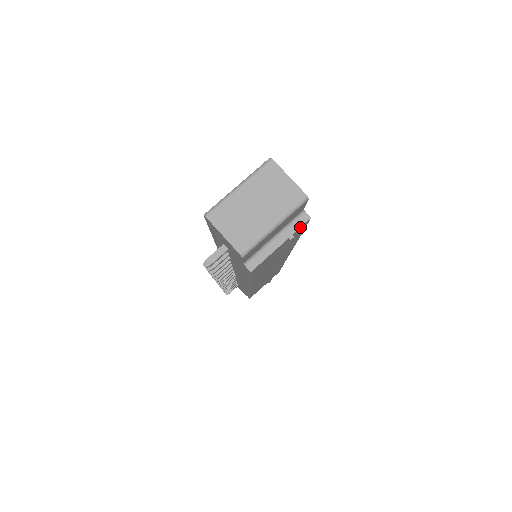
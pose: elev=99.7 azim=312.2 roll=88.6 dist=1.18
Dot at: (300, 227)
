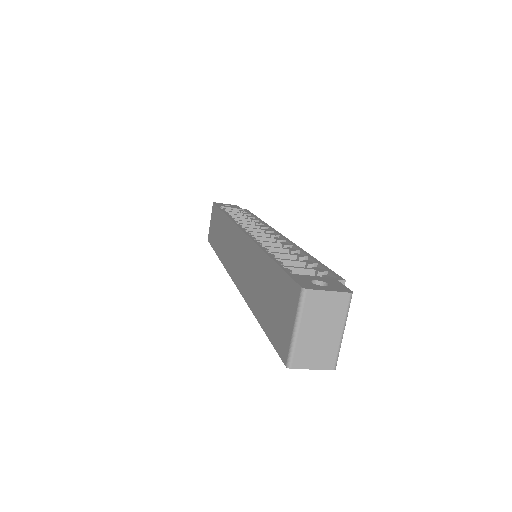
Dot at: occluded
